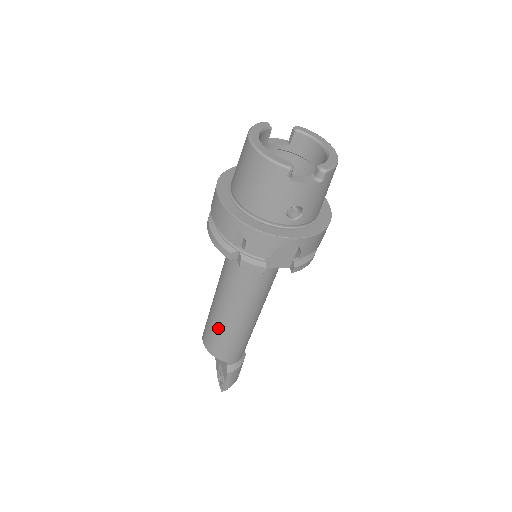
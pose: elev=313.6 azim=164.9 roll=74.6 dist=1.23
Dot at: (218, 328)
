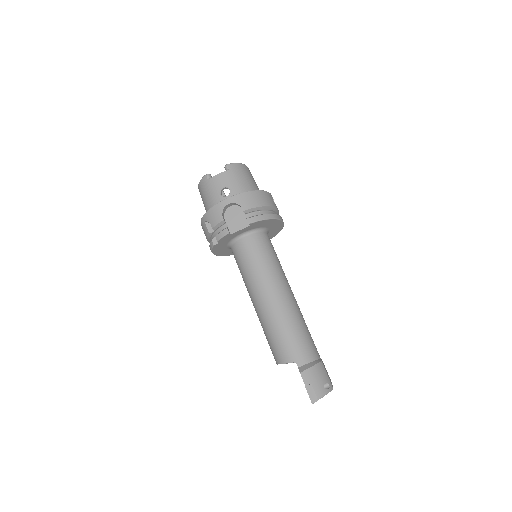
Dot at: (265, 328)
